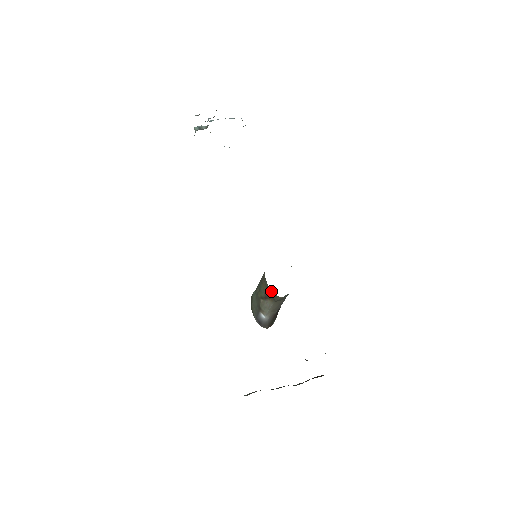
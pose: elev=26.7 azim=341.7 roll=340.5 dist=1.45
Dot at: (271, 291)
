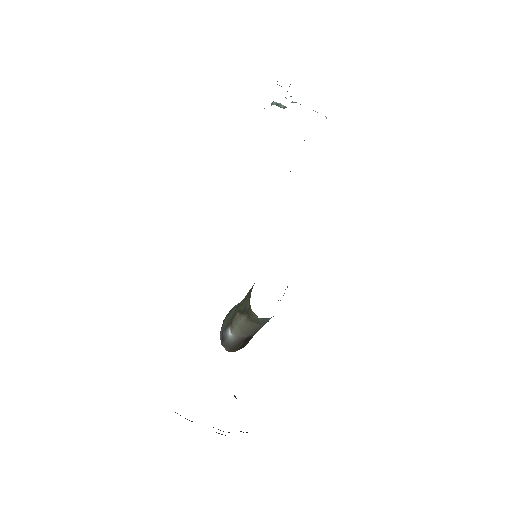
Dot at: occluded
